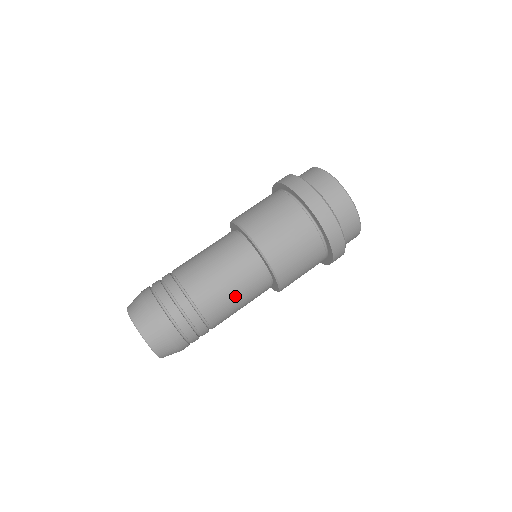
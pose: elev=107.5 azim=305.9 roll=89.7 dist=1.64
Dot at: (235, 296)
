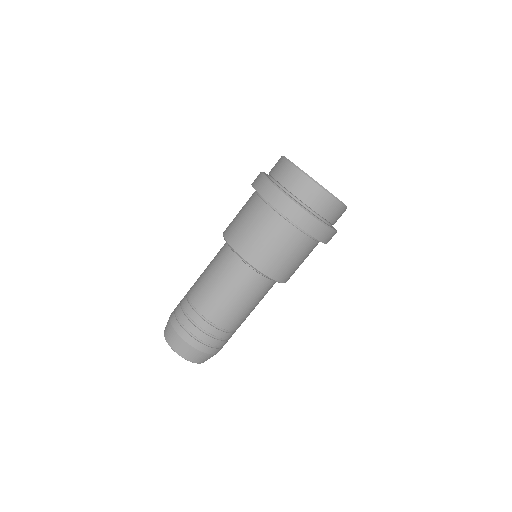
Dot at: occluded
